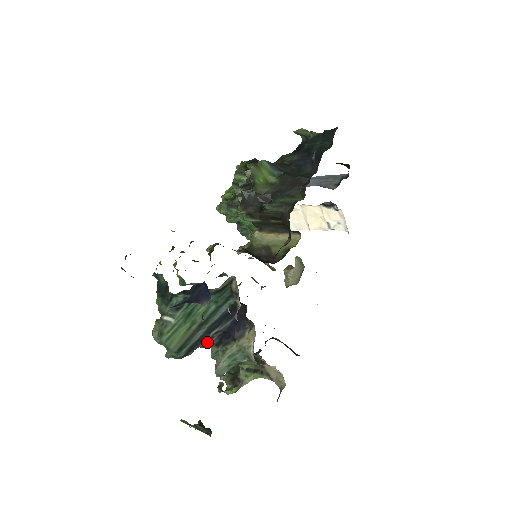
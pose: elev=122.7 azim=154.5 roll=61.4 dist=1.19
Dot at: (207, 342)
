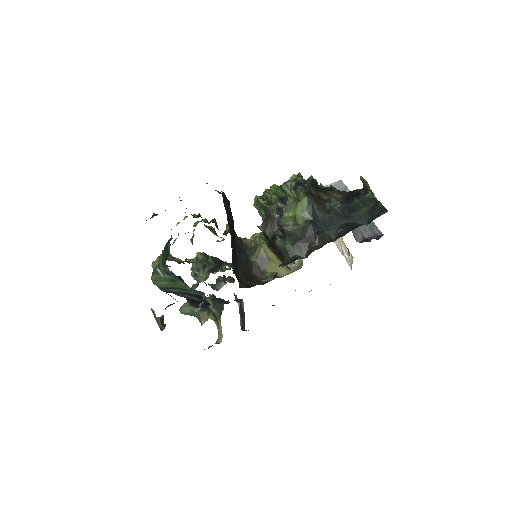
Dot at: (181, 295)
